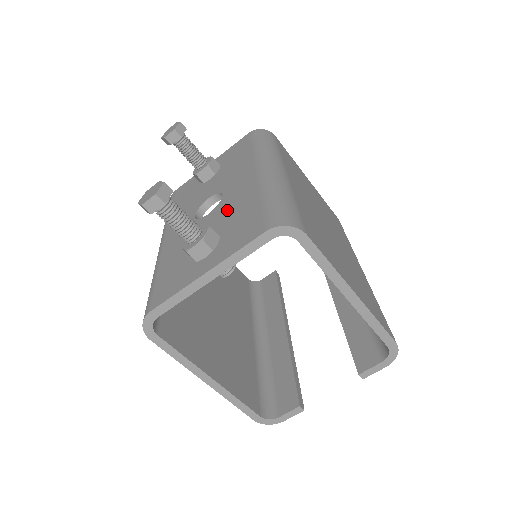
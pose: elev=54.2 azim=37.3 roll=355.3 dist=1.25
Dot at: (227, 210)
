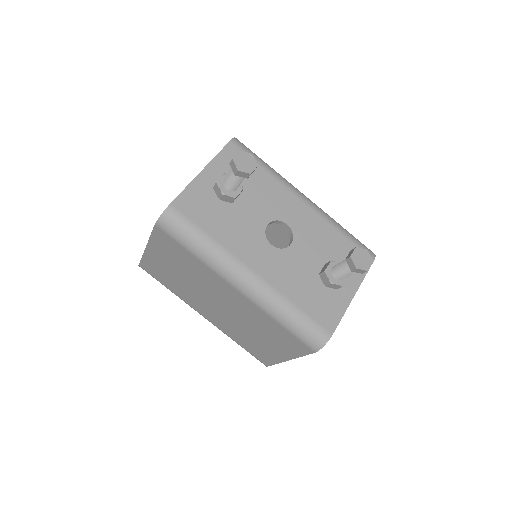
Dot at: (314, 242)
